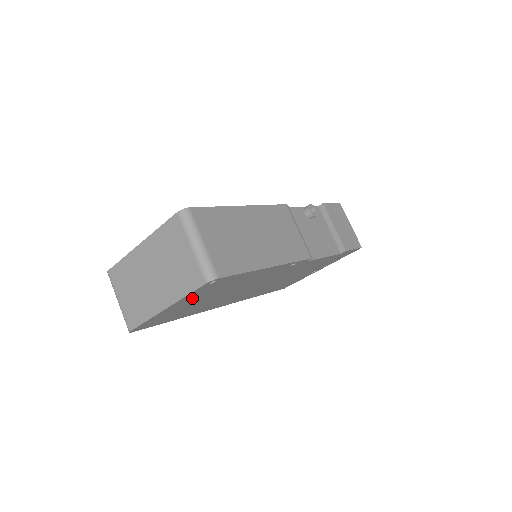
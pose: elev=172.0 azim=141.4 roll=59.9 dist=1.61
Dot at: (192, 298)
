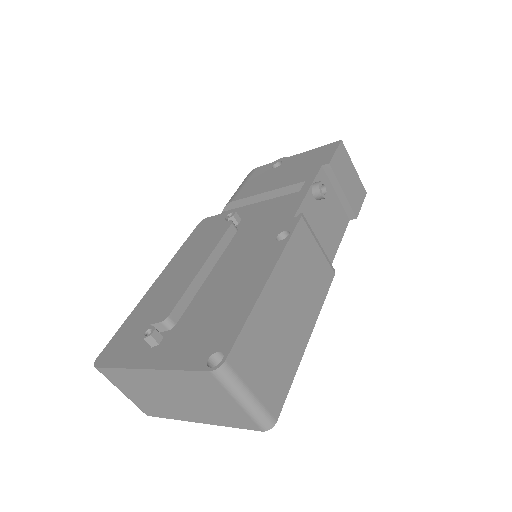
Dot at: occluded
